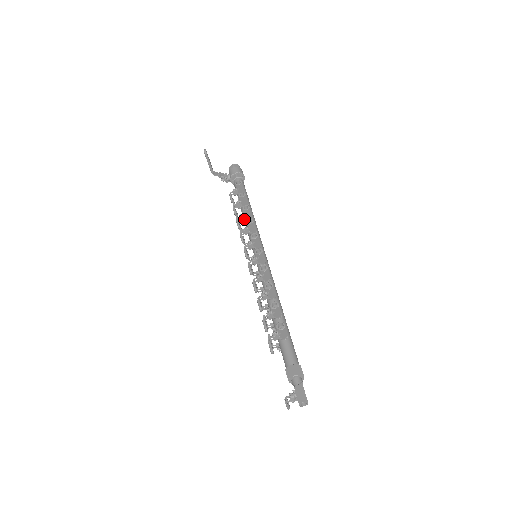
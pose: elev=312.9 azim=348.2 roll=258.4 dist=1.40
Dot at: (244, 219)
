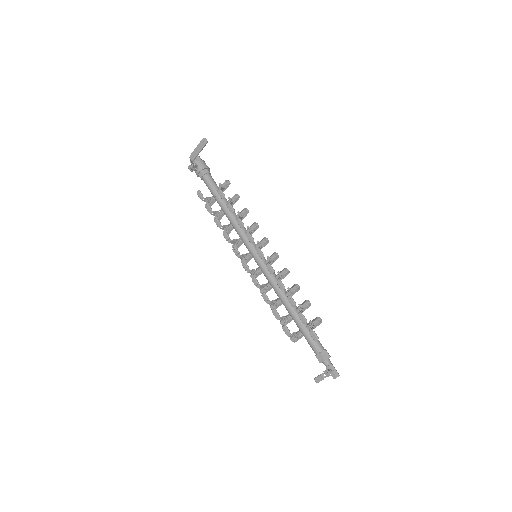
Dot at: occluded
